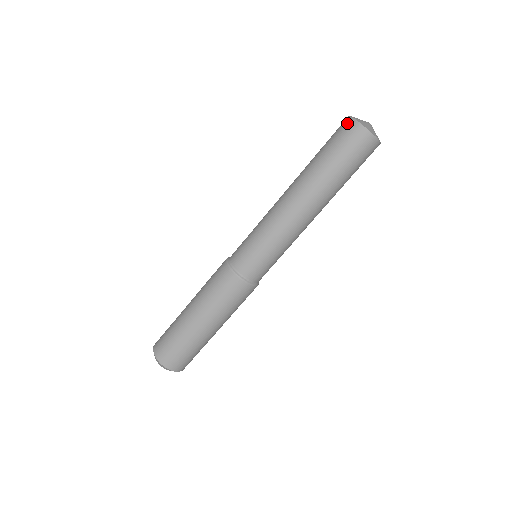
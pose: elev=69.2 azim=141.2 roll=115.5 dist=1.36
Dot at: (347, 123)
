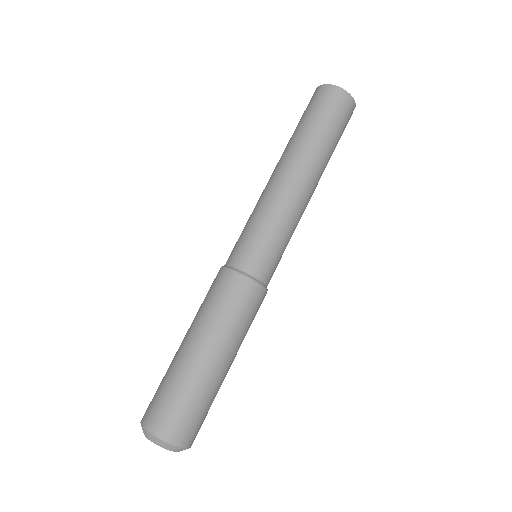
Dot at: occluded
